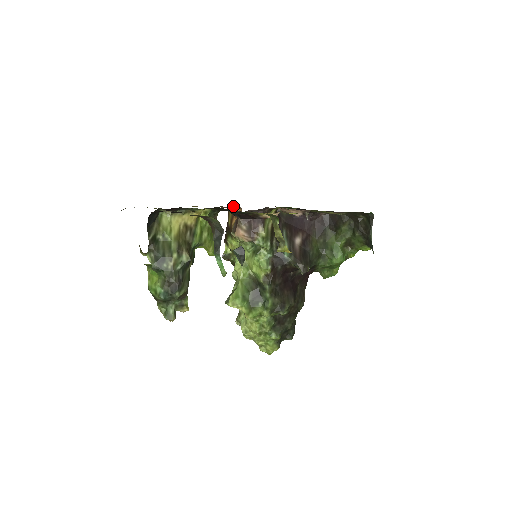
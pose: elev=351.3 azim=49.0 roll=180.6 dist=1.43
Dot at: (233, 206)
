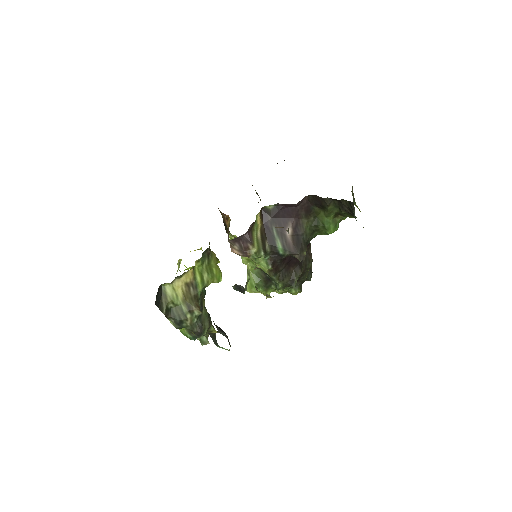
Dot at: occluded
